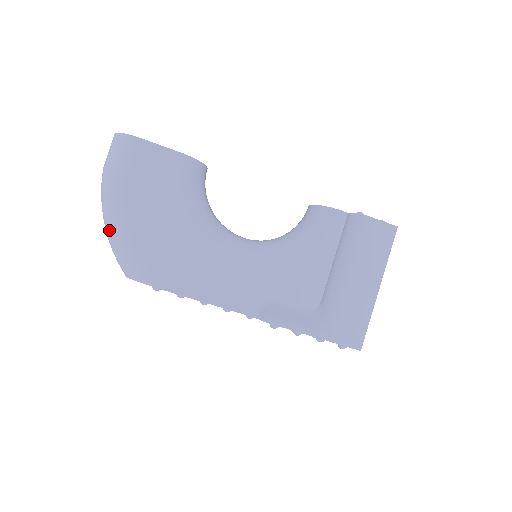
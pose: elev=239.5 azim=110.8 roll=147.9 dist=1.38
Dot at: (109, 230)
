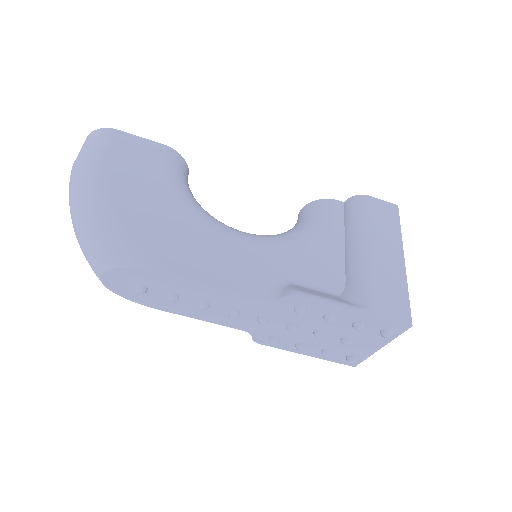
Dot at: (80, 216)
